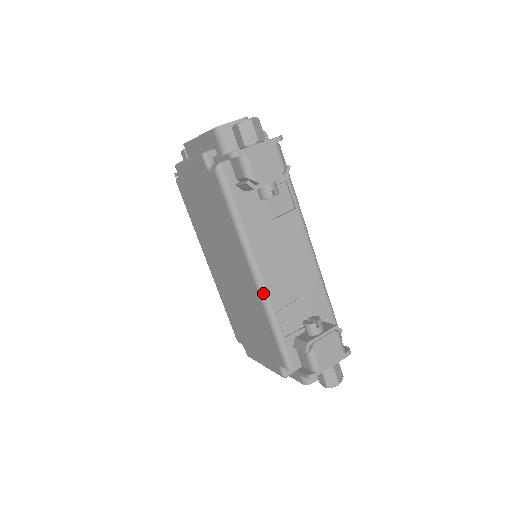
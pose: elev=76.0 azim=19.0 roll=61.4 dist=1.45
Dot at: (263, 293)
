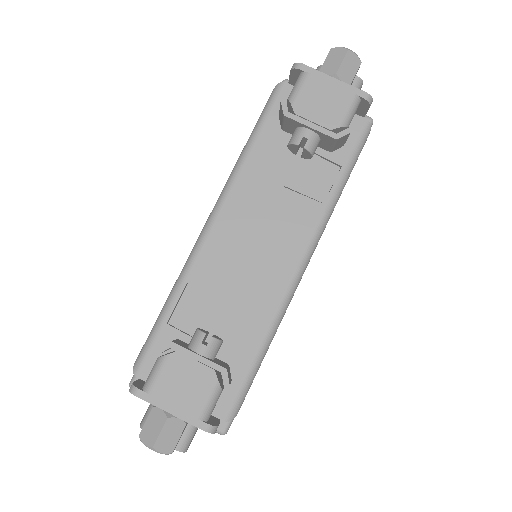
Dot at: (196, 248)
